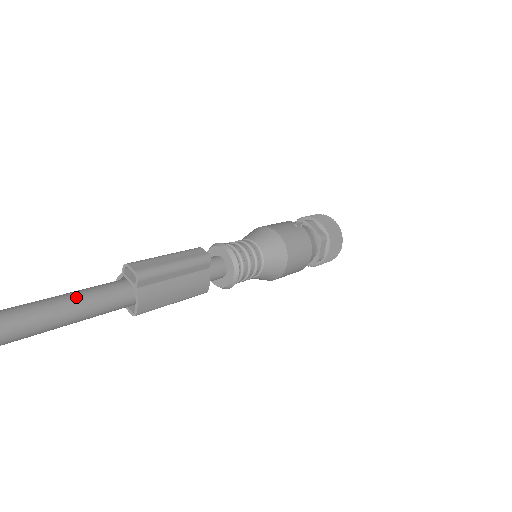
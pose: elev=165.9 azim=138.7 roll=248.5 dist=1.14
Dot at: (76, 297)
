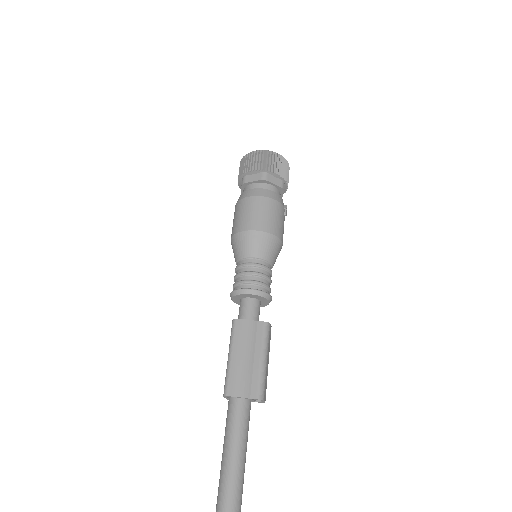
Dot at: occluded
